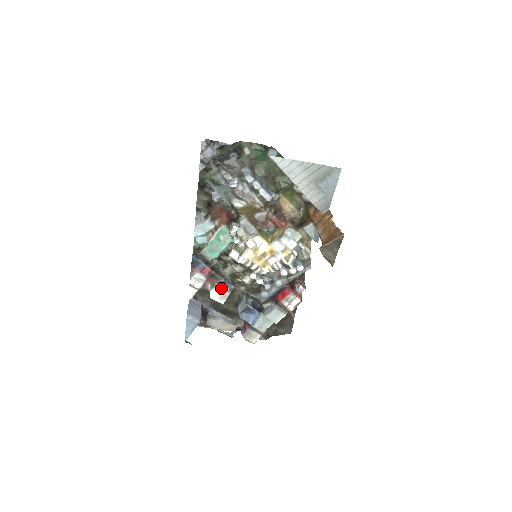
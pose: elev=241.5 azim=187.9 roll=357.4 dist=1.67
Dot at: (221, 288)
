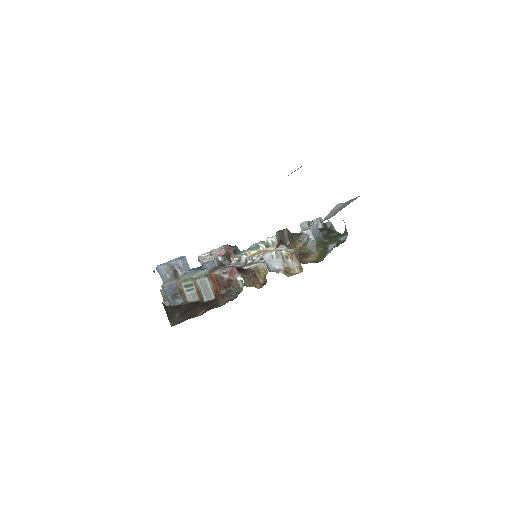
Dot at: (217, 256)
